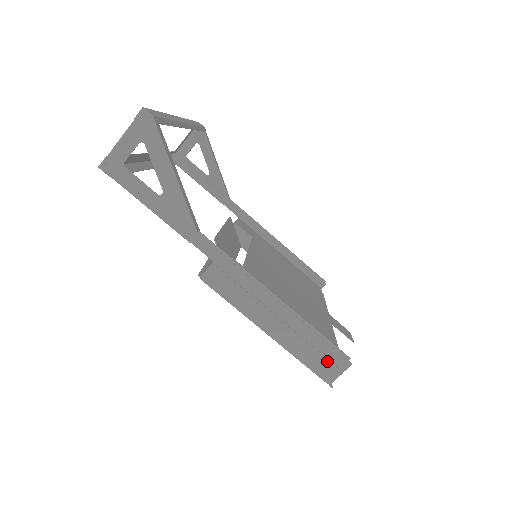
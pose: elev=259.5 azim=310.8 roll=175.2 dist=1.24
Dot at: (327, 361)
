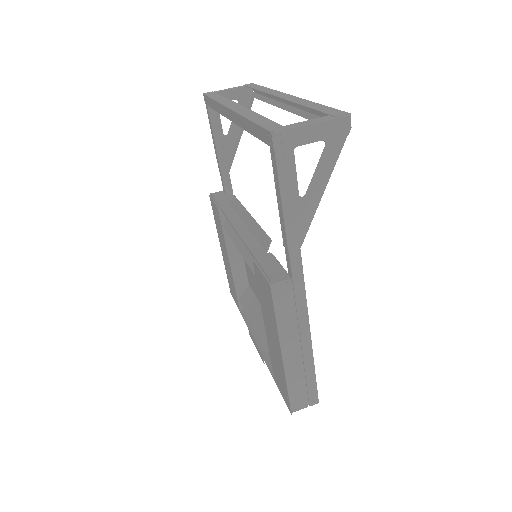
Dot at: (305, 394)
